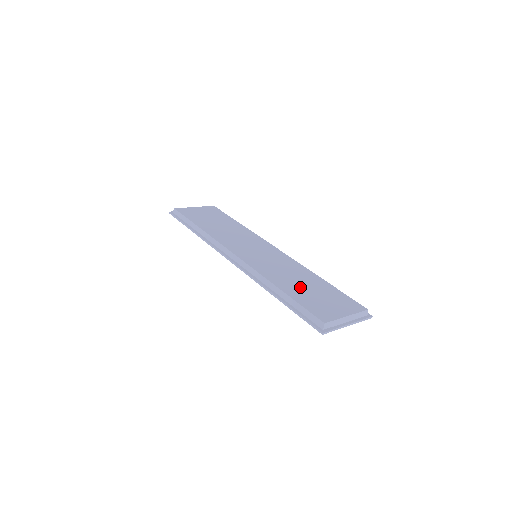
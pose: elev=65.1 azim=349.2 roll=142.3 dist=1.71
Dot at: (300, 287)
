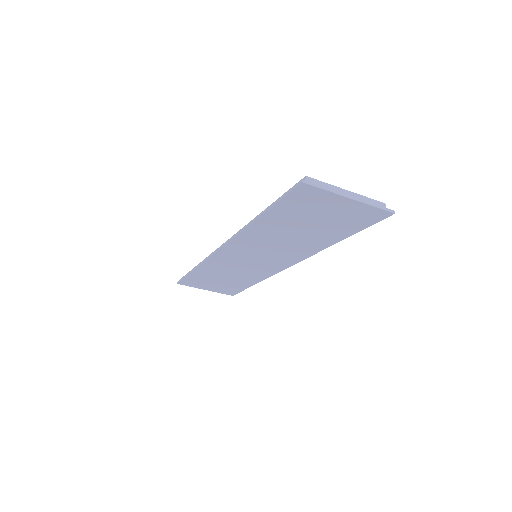
Dot at: occluded
